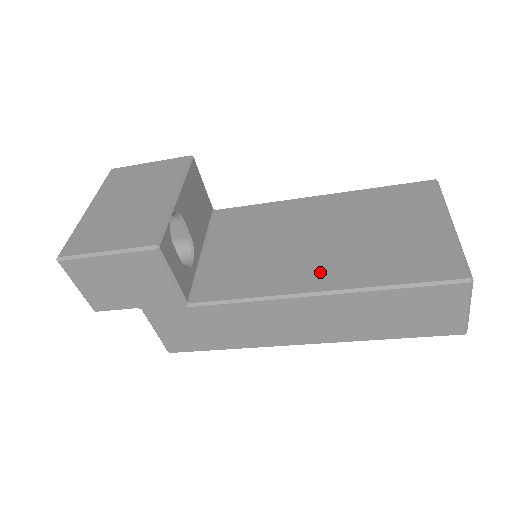
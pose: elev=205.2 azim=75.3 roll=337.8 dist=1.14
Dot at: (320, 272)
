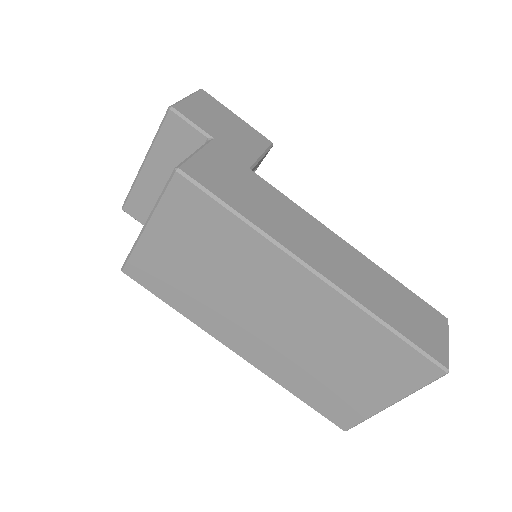
Dot at: occluded
